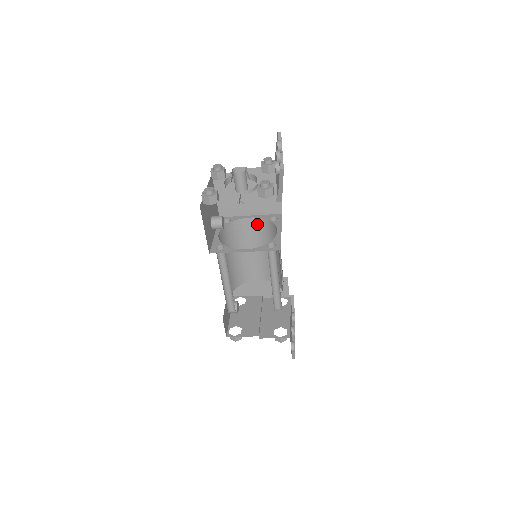
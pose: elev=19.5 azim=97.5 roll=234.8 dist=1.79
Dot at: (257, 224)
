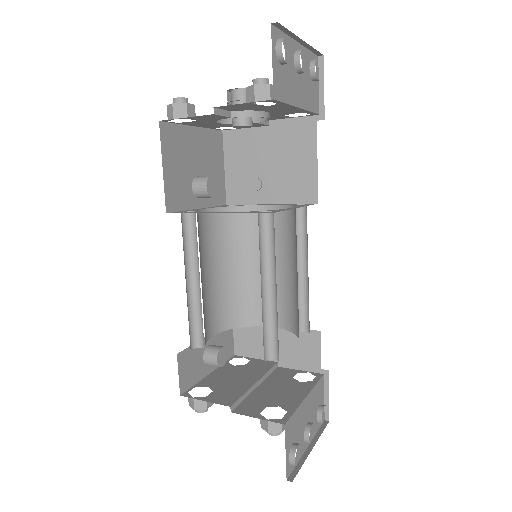
Dot at: (276, 217)
